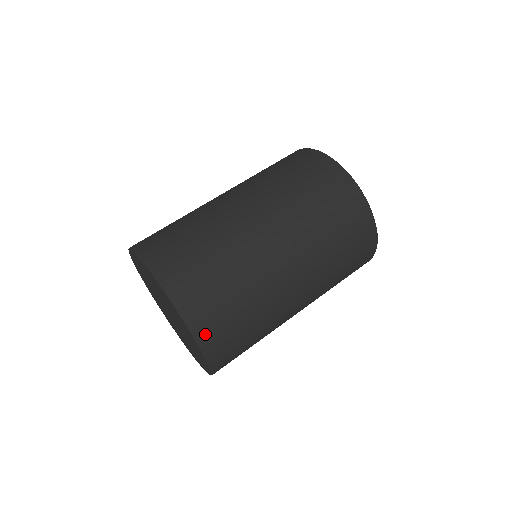
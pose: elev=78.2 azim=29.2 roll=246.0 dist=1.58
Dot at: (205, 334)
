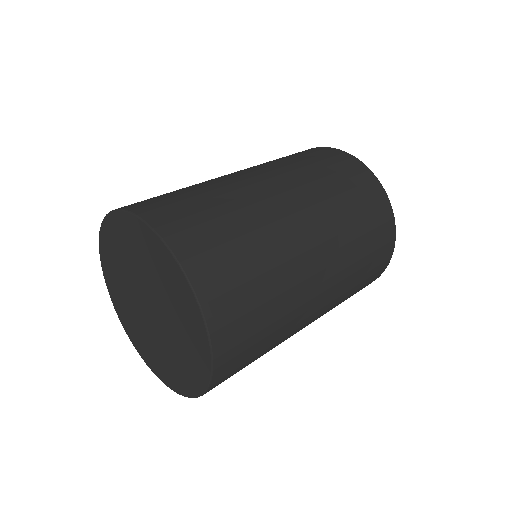
Dot at: (199, 271)
